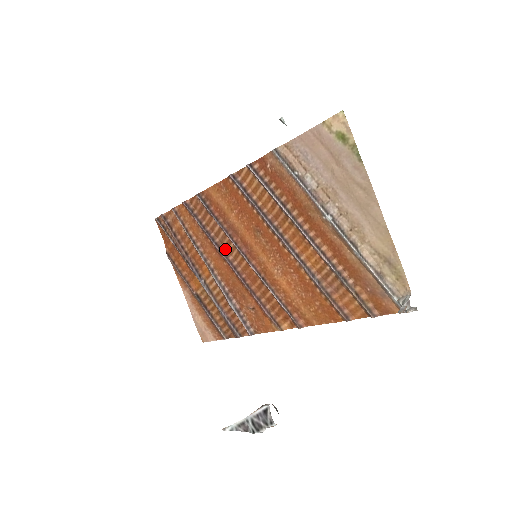
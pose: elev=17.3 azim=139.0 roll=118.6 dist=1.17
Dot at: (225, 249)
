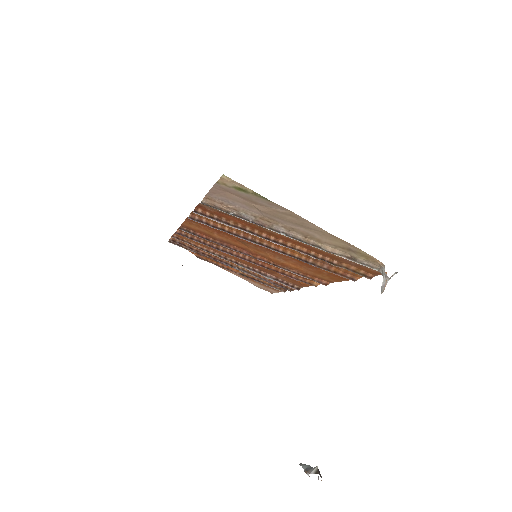
Dot at: (232, 251)
